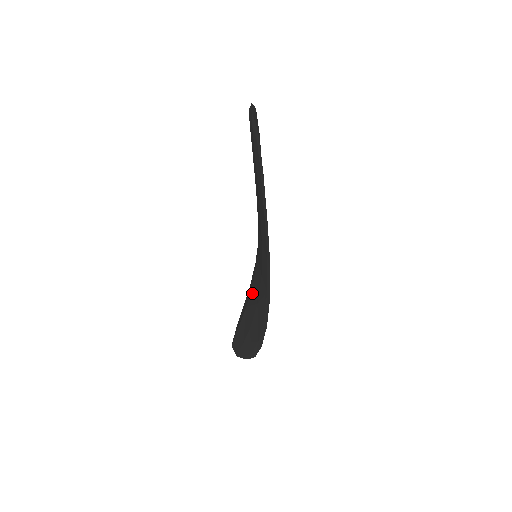
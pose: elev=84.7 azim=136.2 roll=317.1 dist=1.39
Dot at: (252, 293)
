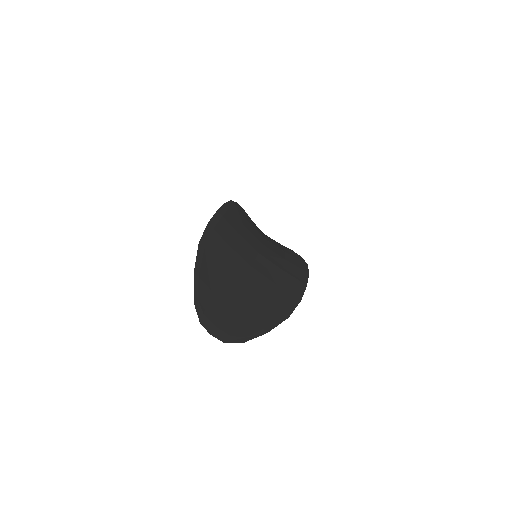
Dot at: occluded
